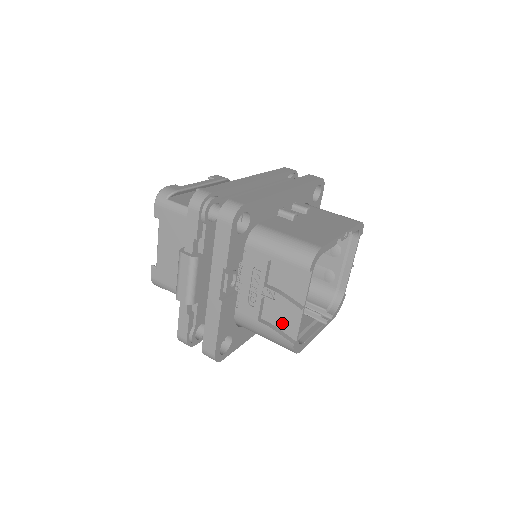
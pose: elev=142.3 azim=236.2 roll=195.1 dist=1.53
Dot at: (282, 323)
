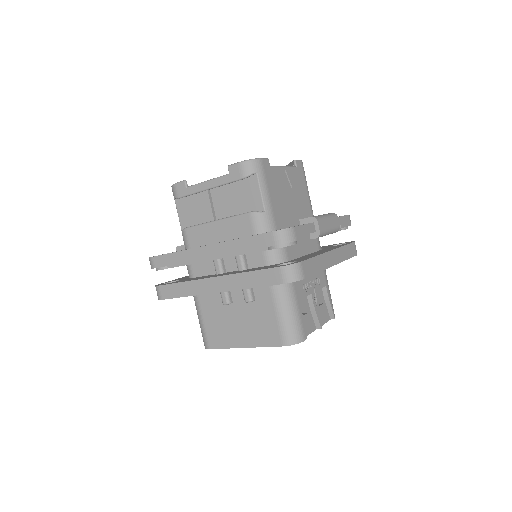
Dot at: occluded
